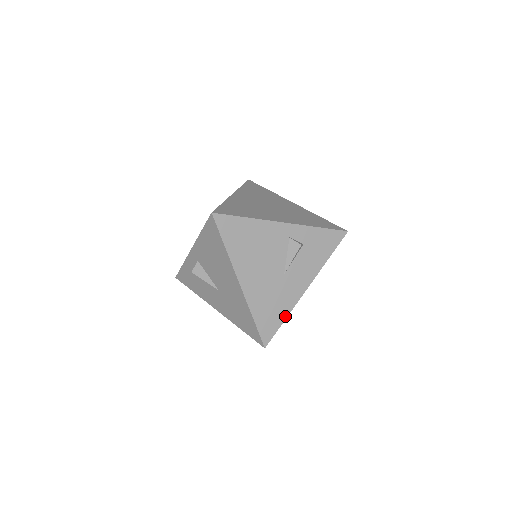
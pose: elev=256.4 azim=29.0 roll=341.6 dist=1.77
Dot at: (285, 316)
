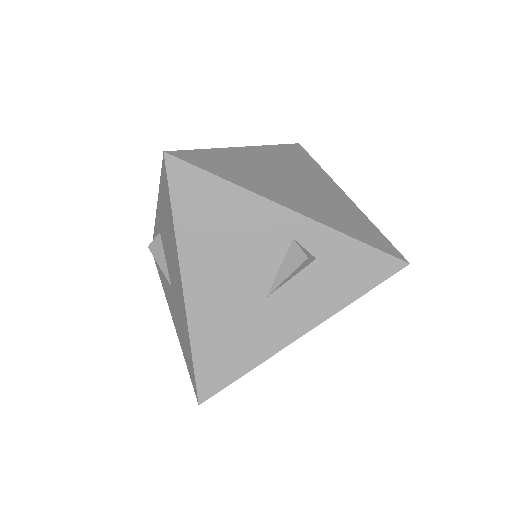
Dot at: (248, 367)
